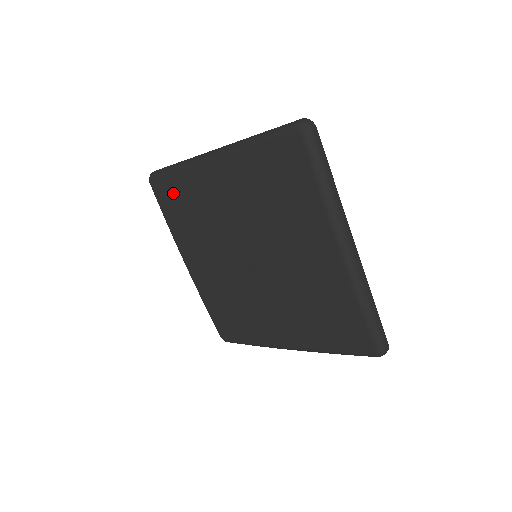
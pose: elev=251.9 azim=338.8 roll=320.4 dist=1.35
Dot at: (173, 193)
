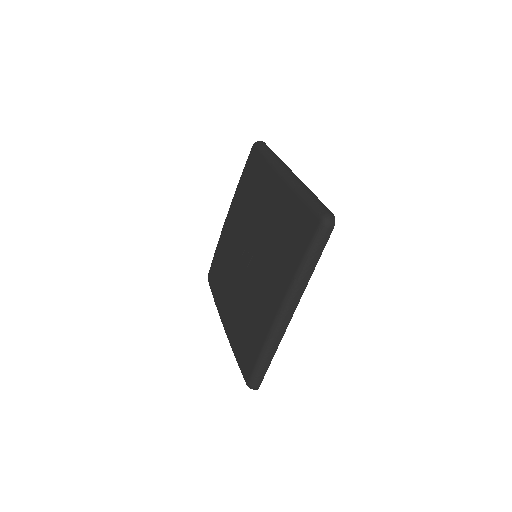
Dot at: (254, 167)
